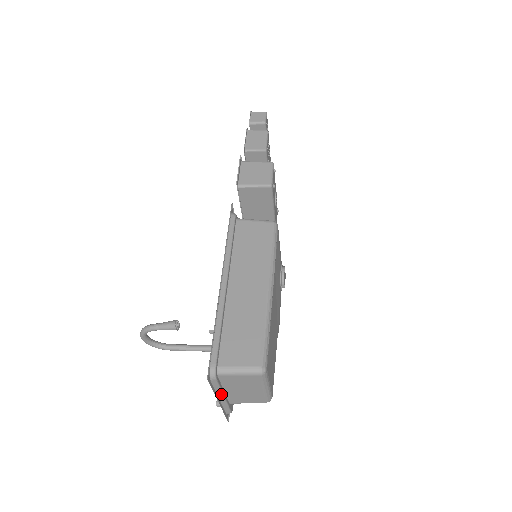
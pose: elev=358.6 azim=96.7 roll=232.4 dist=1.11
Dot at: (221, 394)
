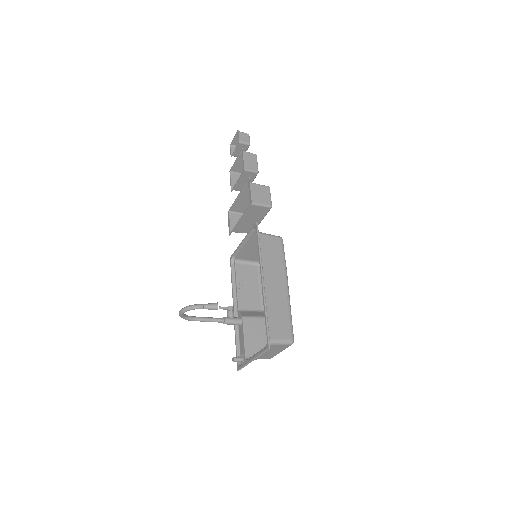
Dot at: occluded
